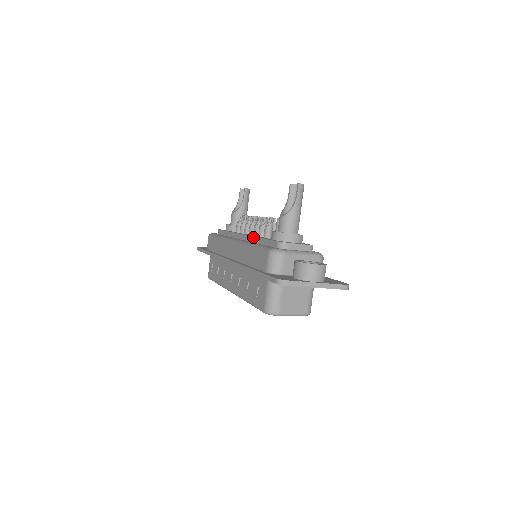
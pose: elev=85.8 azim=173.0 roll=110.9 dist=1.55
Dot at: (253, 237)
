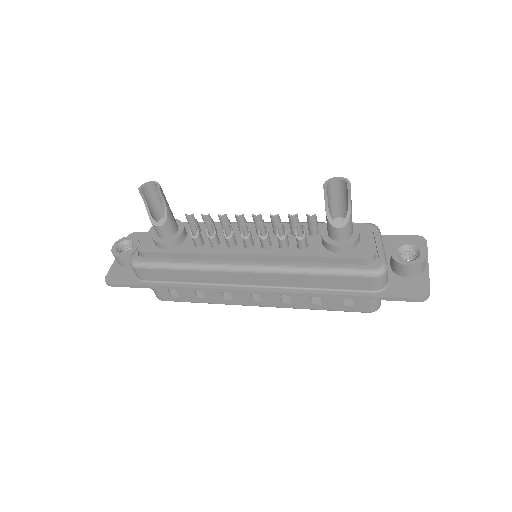
Dot at: (288, 257)
